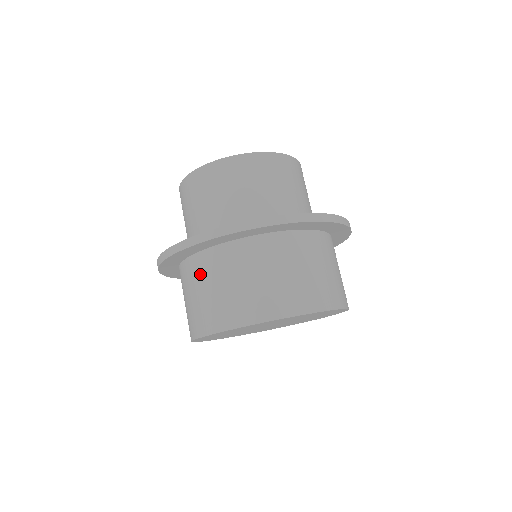
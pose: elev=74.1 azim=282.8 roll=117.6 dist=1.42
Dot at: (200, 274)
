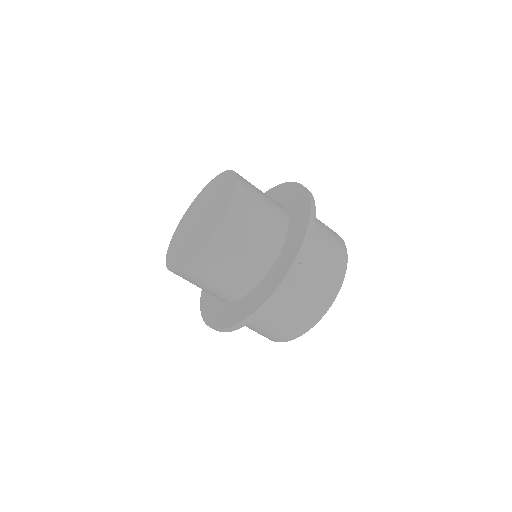
Dot at: (250, 323)
